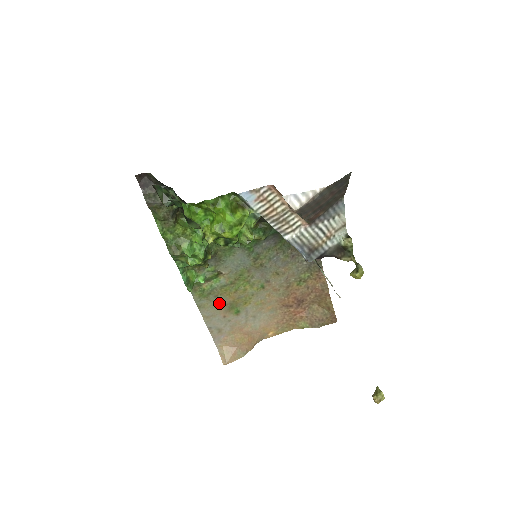
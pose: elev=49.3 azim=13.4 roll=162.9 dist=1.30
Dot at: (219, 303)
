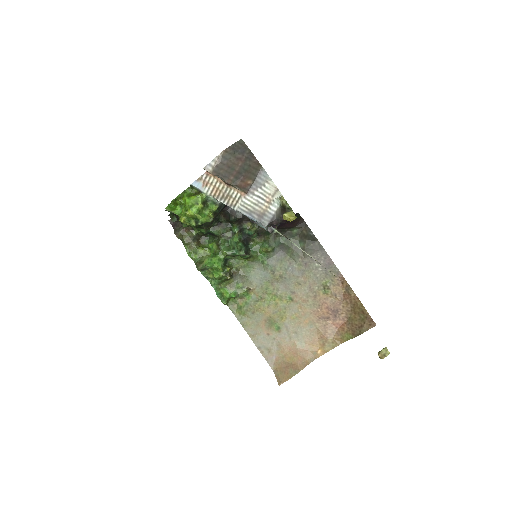
Dot at: (258, 320)
